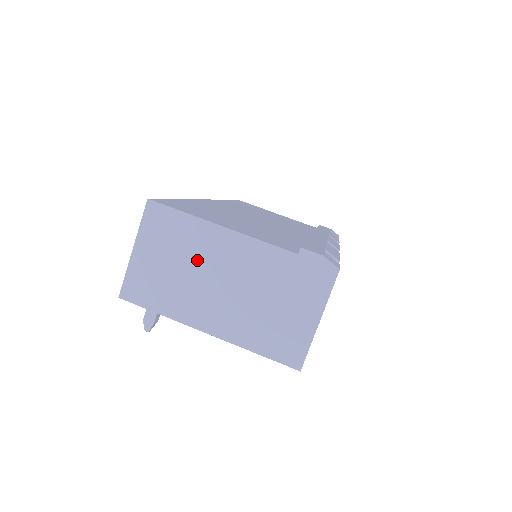
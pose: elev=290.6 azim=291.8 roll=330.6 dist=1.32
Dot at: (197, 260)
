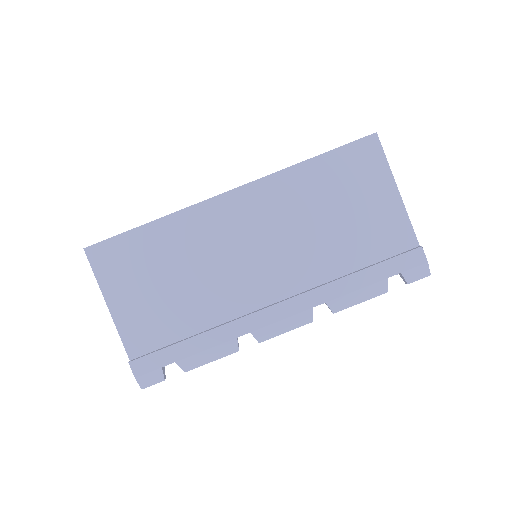
Dot at: occluded
